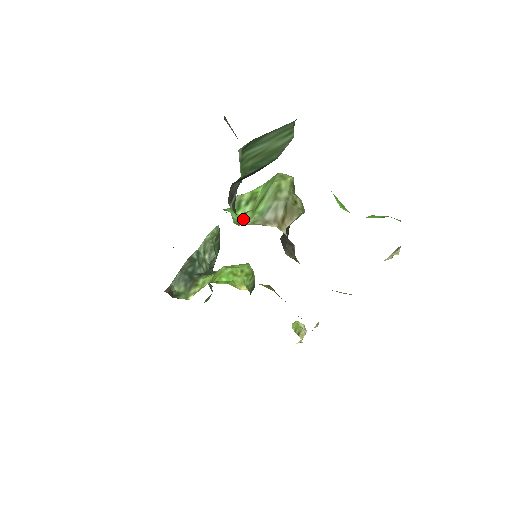
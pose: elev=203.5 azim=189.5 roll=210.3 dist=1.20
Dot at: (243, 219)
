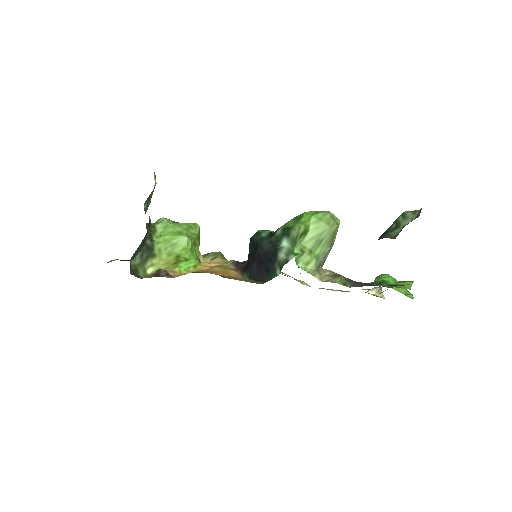
Dot at: (301, 259)
